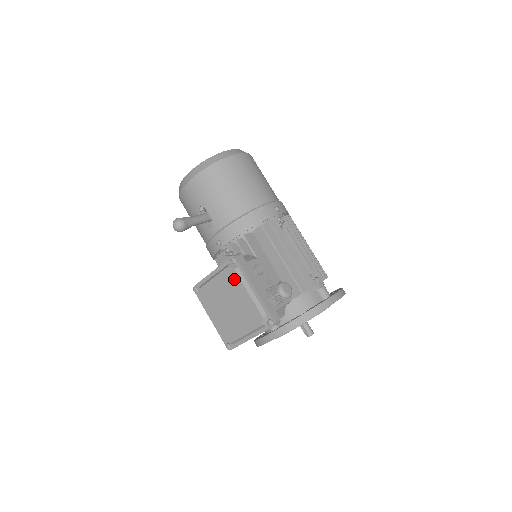
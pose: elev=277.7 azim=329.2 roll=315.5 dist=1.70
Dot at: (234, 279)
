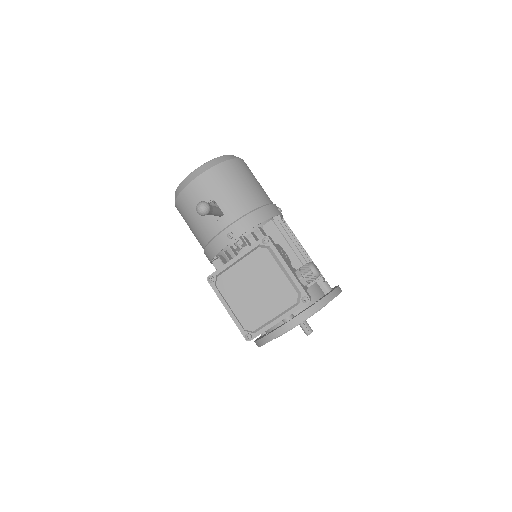
Dot at: (266, 259)
